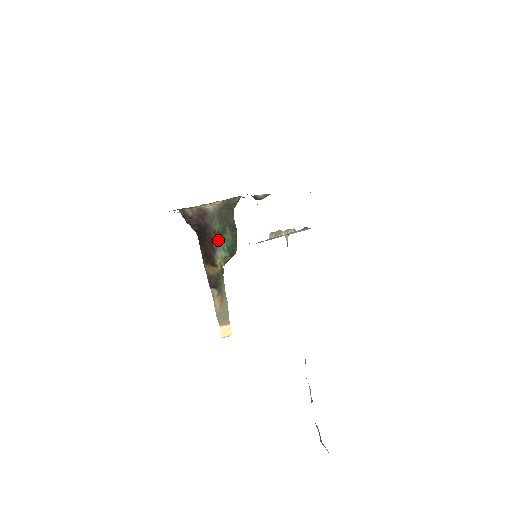
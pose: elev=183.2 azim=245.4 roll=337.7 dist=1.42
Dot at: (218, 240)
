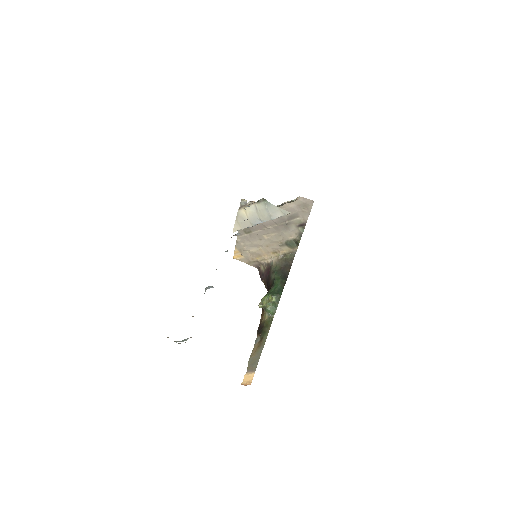
Dot at: (271, 287)
